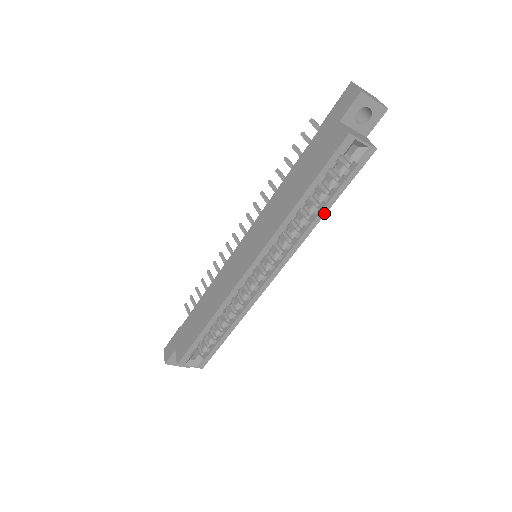
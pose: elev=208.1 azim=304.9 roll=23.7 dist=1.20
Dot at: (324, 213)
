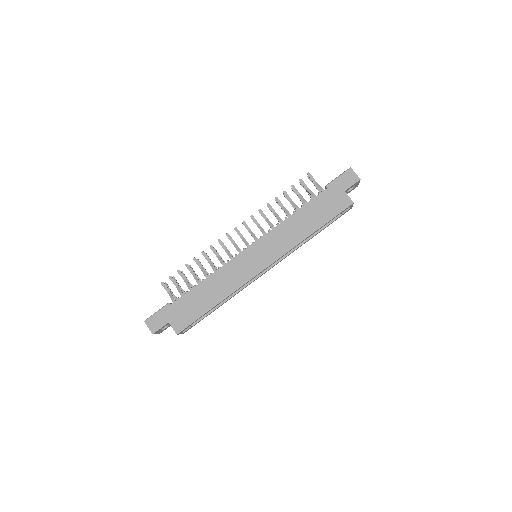
Dot at: occluded
